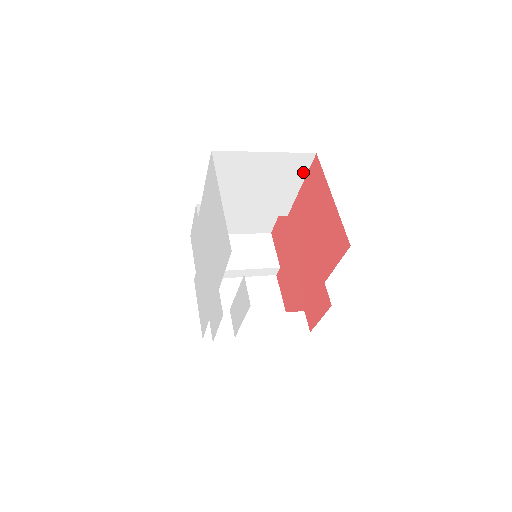
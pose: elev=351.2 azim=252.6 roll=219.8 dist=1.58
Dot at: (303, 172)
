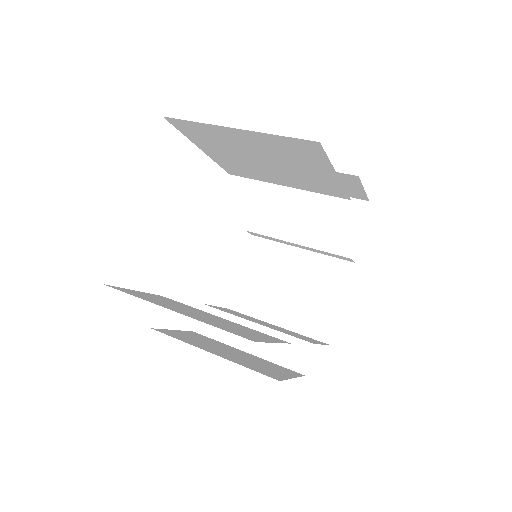
Dot at: (323, 160)
